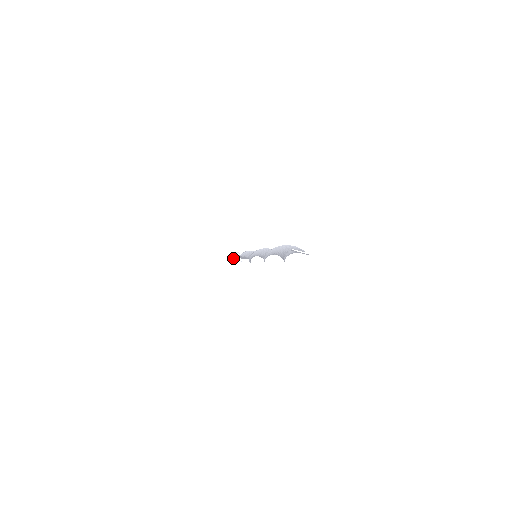
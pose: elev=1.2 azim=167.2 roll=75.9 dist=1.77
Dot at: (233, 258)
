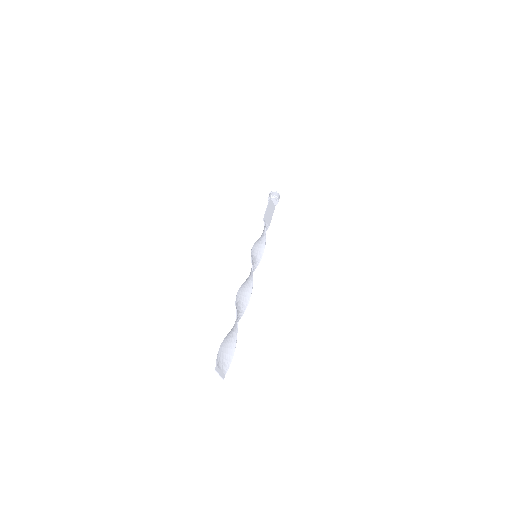
Dot at: (269, 197)
